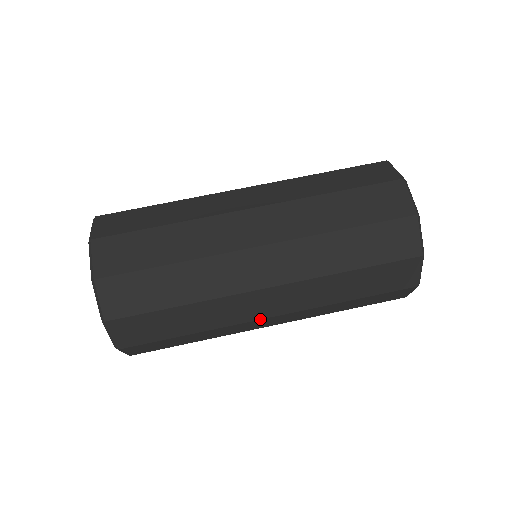
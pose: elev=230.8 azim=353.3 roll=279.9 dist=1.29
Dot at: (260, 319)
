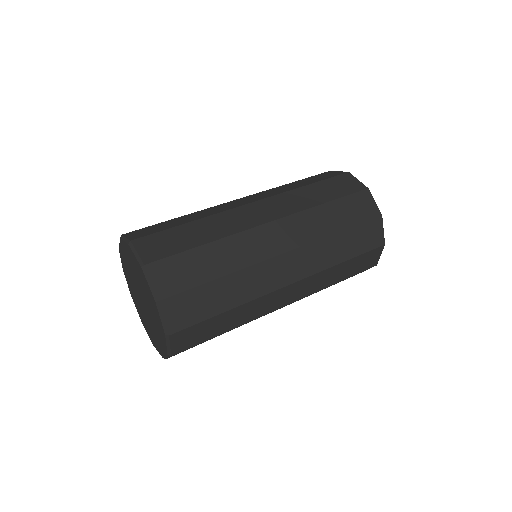
Dot at: (282, 287)
